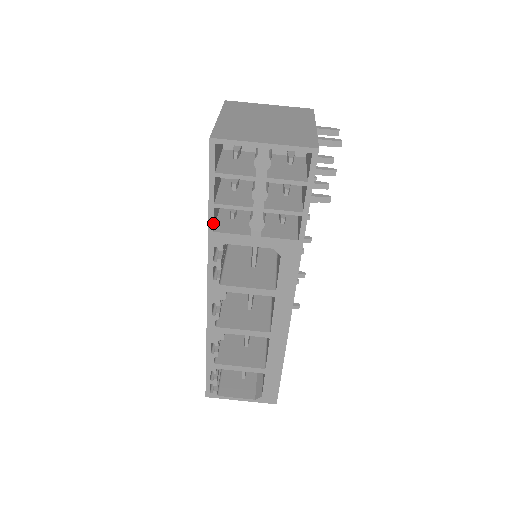
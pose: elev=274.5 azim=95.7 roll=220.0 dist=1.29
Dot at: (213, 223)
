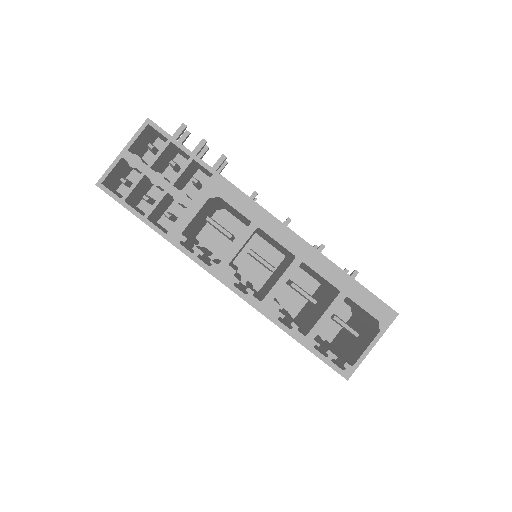
Dot at: (159, 229)
